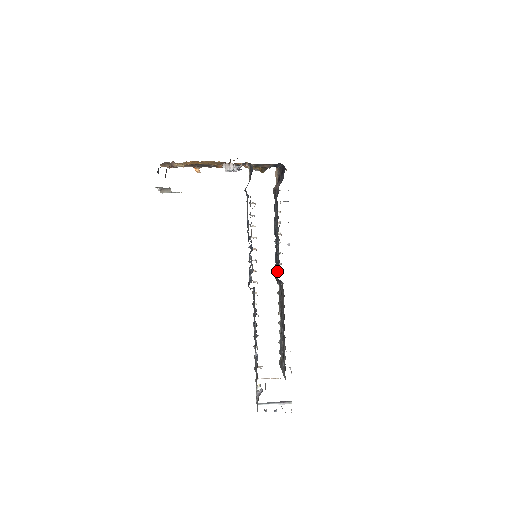
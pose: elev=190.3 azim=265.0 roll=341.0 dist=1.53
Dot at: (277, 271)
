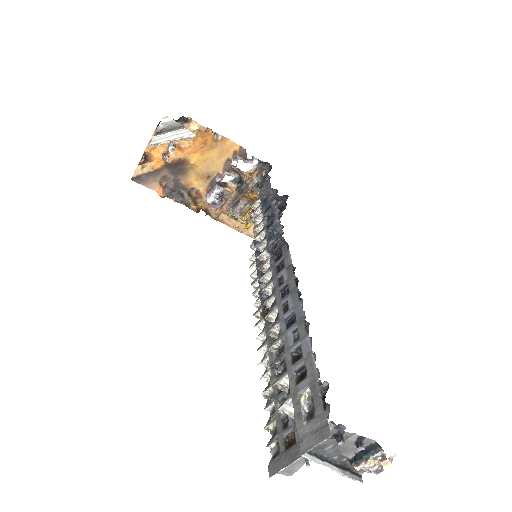
Dot at: occluded
